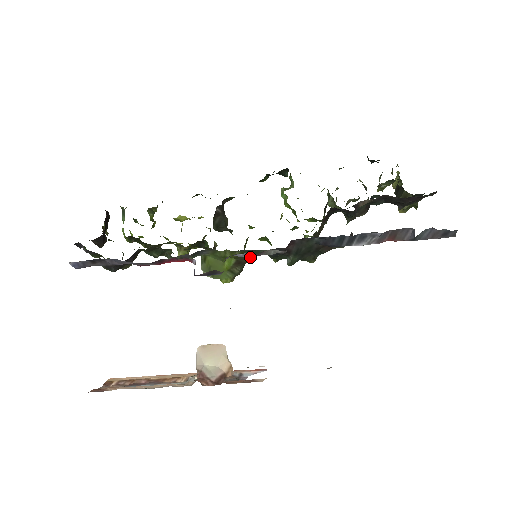
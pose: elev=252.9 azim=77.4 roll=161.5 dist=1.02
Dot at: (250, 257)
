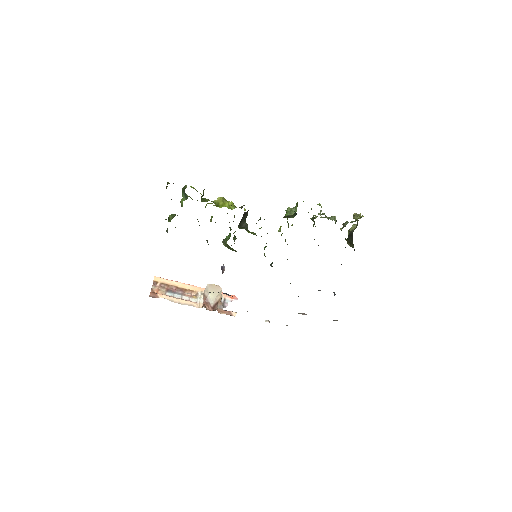
Dot at: occluded
